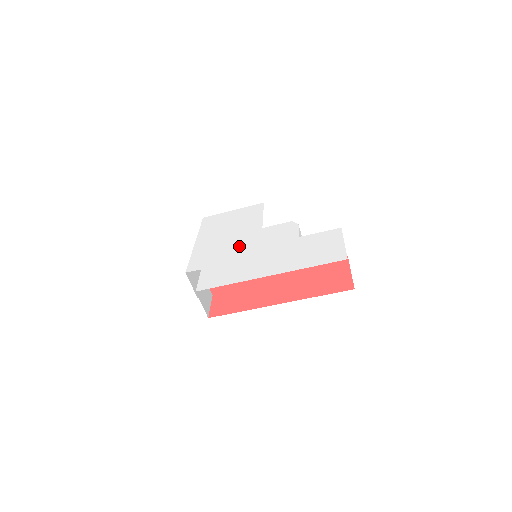
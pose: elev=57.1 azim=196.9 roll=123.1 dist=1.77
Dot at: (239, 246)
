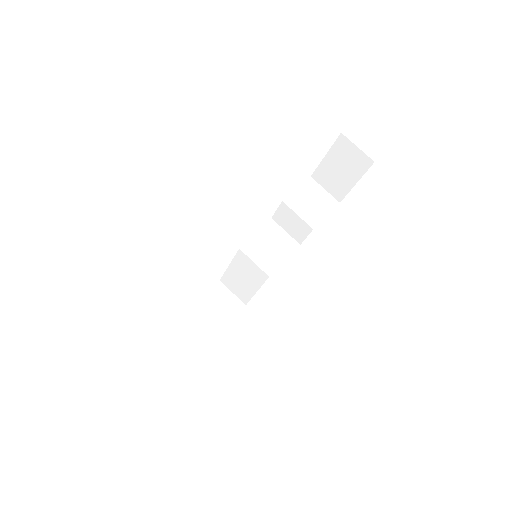
Dot at: occluded
